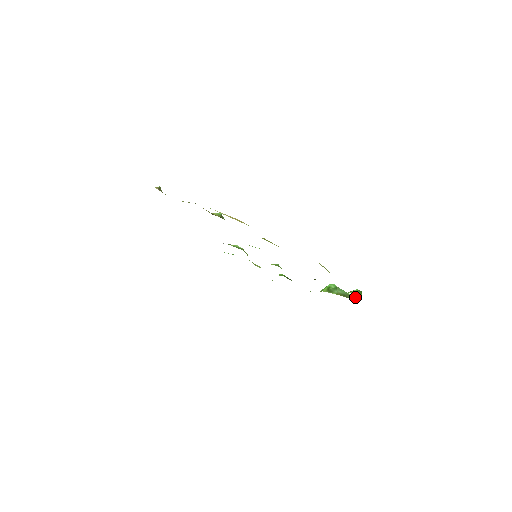
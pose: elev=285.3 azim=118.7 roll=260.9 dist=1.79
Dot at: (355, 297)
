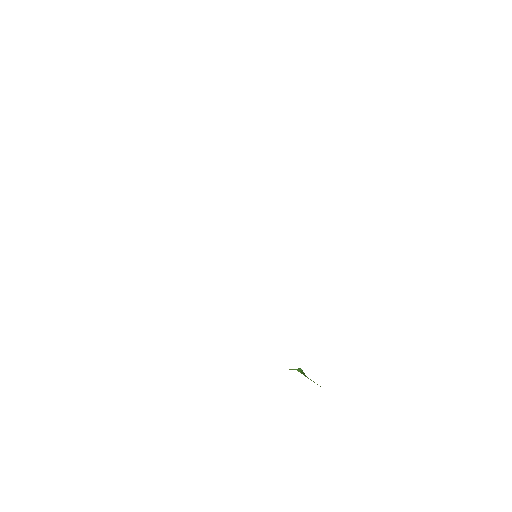
Dot at: occluded
